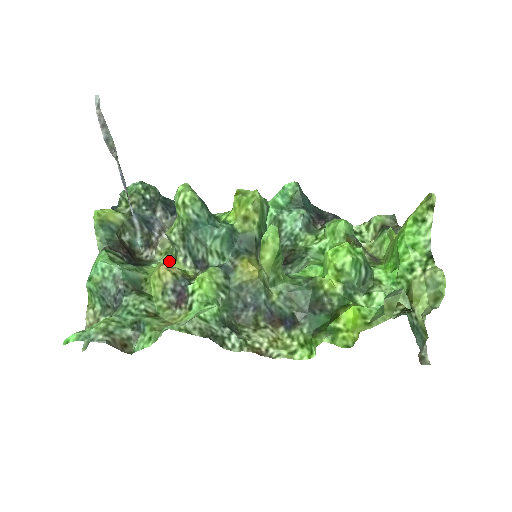
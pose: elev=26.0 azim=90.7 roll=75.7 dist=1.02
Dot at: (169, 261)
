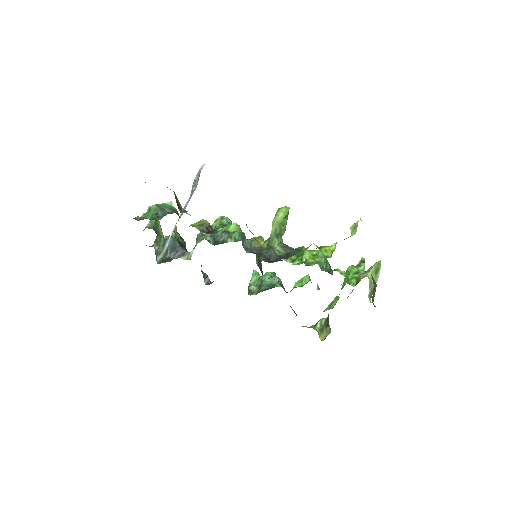
Dot at: occluded
